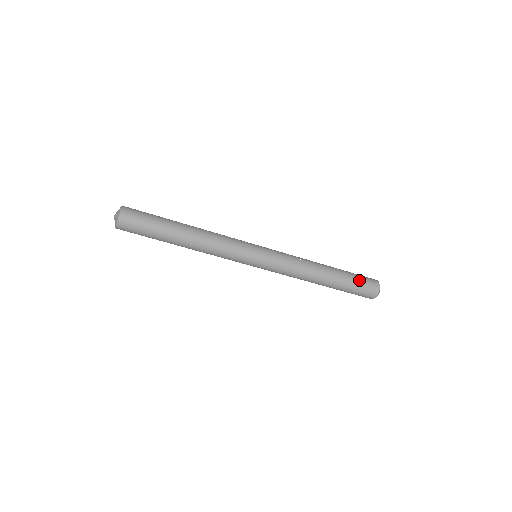
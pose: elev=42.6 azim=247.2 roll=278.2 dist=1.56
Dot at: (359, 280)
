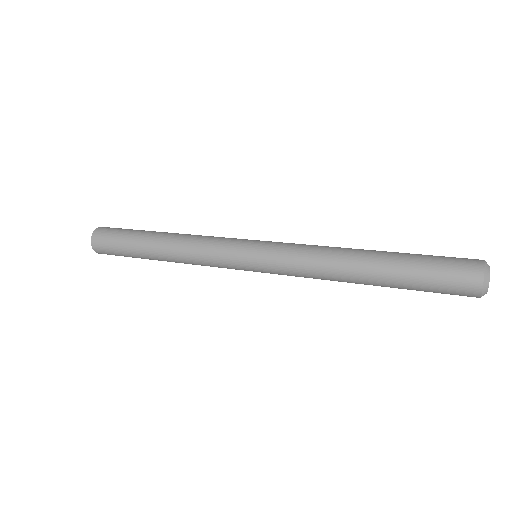
Dot at: occluded
